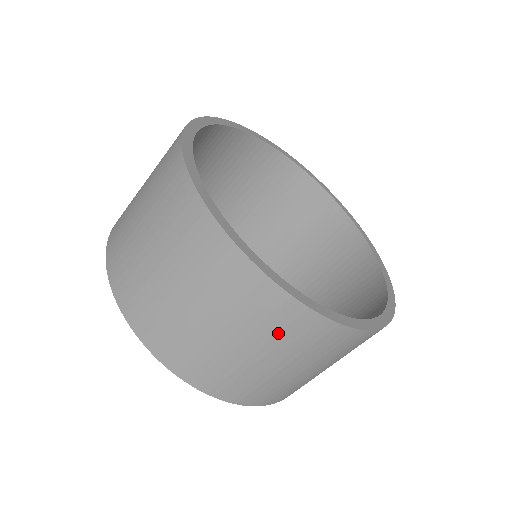
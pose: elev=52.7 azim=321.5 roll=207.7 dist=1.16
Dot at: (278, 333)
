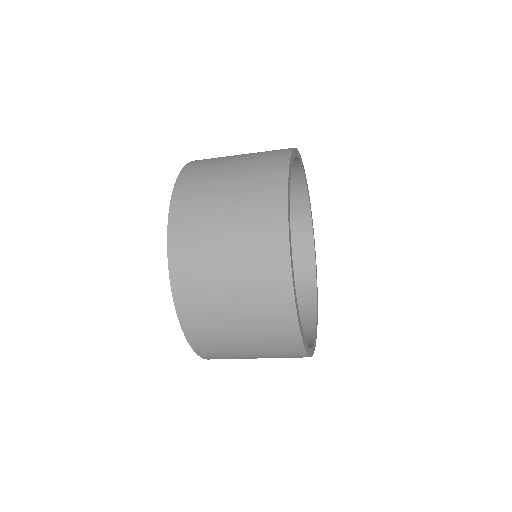
Dot at: (271, 342)
